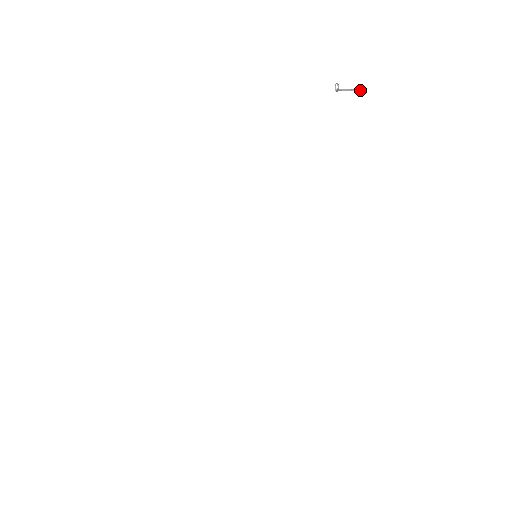
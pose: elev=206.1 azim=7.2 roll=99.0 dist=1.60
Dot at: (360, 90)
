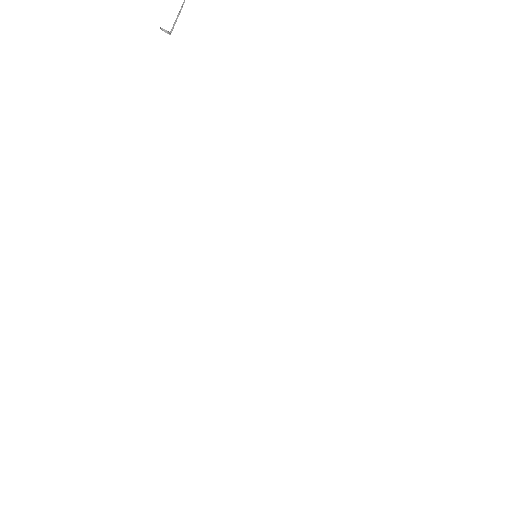
Dot at: out of frame
